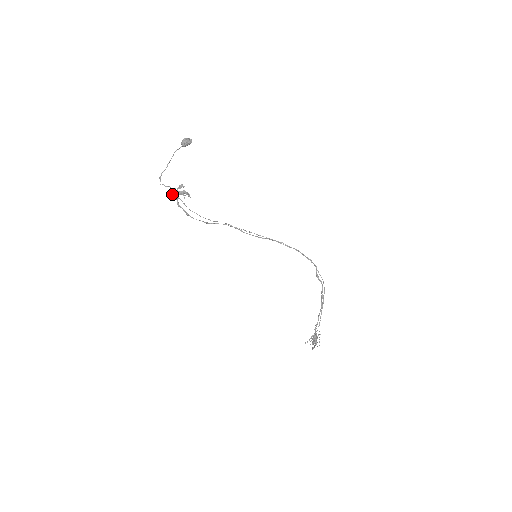
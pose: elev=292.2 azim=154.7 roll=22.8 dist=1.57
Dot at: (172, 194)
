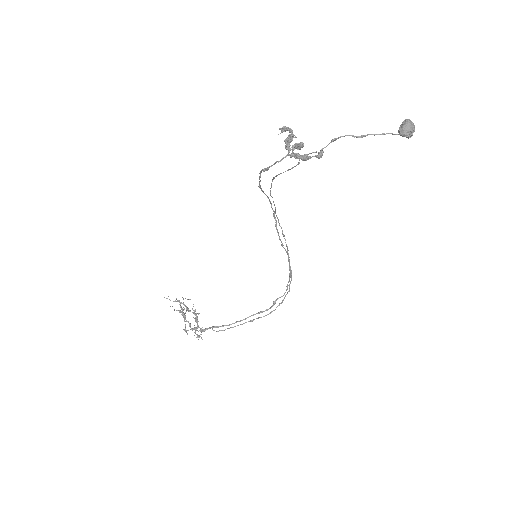
Dot at: (302, 155)
